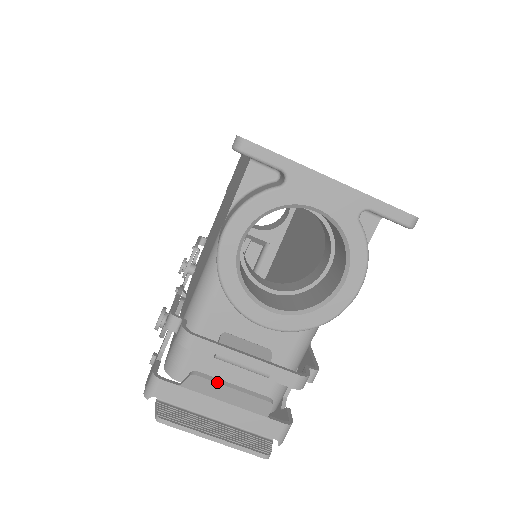
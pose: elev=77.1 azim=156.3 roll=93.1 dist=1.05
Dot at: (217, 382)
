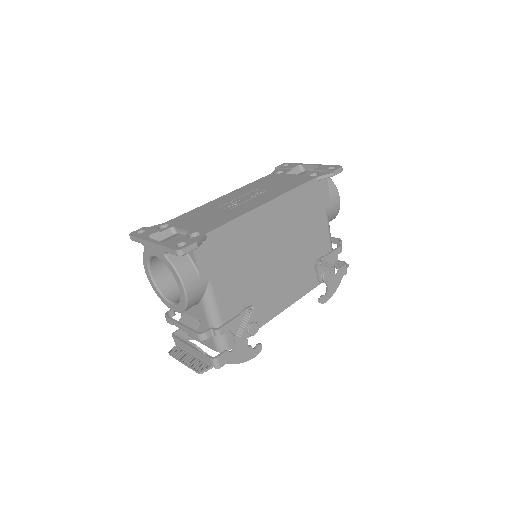
Dot at: (179, 337)
